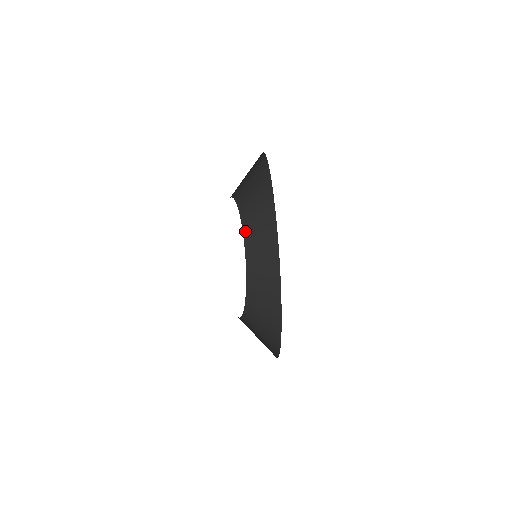
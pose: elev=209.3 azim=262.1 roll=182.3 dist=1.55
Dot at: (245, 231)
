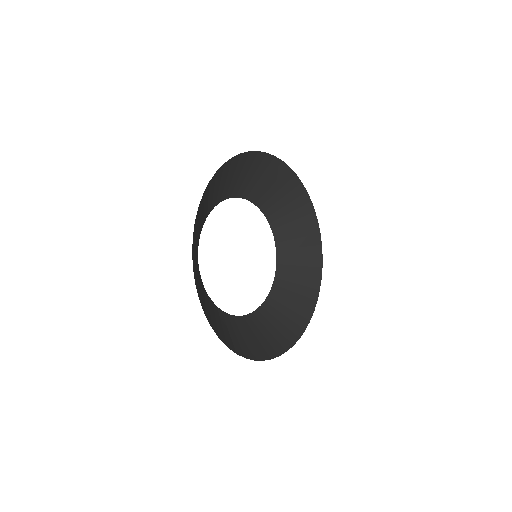
Dot at: (266, 211)
